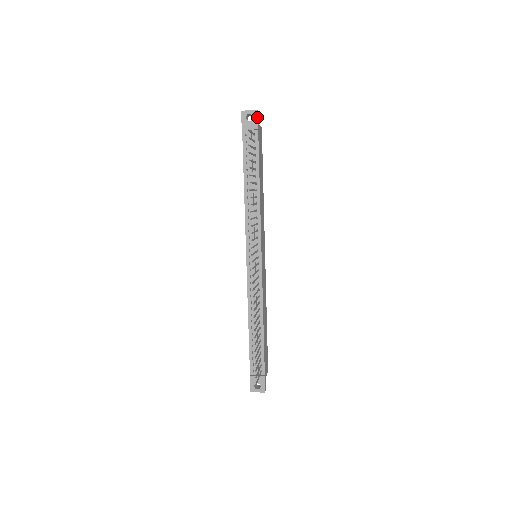
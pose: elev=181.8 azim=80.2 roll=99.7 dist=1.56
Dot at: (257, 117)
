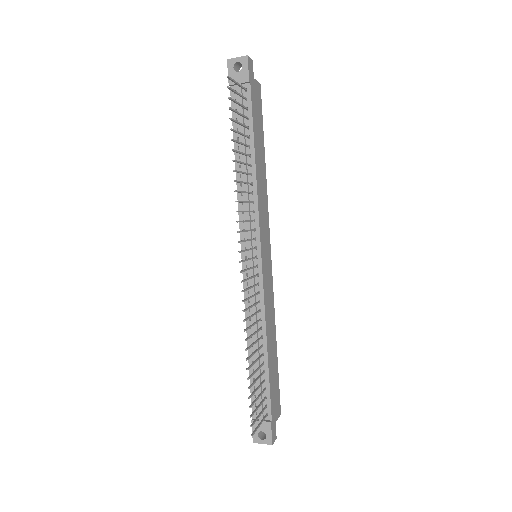
Dot at: (248, 65)
